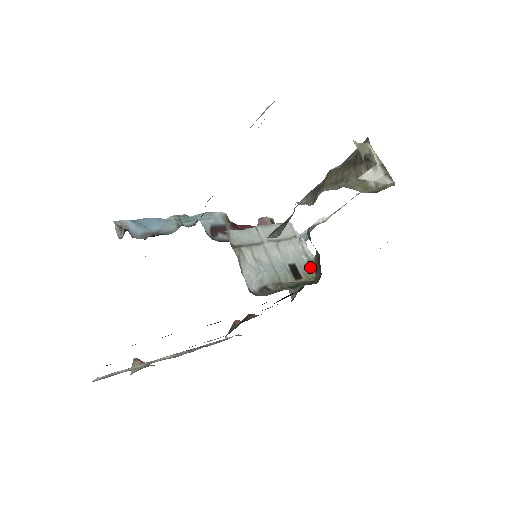
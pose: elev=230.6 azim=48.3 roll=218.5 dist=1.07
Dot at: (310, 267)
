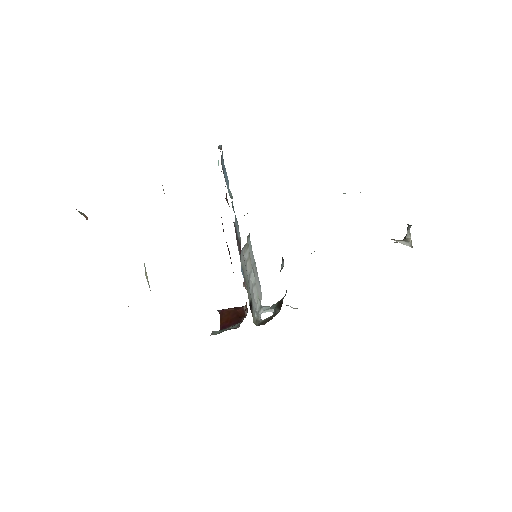
Dot at: (256, 322)
